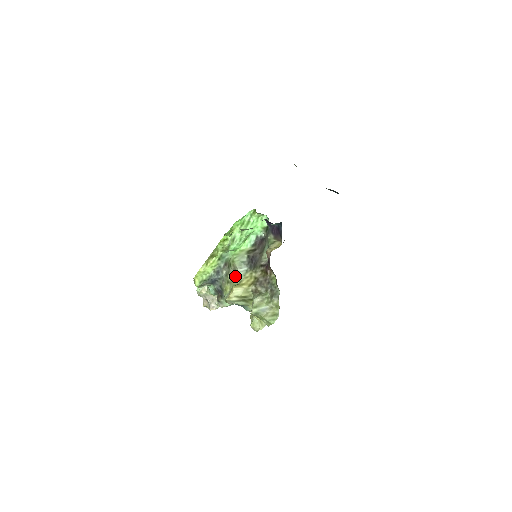
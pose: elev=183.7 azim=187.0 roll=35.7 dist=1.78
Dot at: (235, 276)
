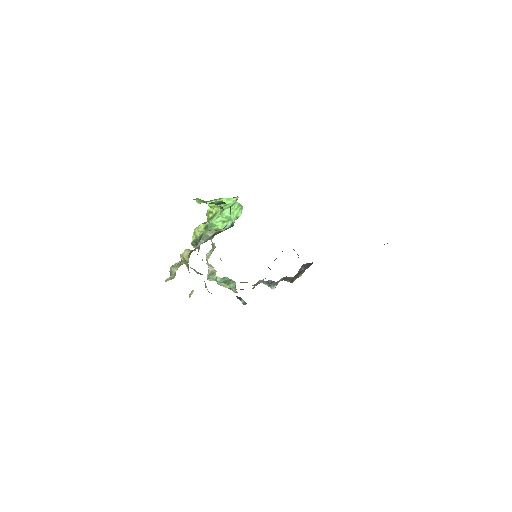
Dot at: occluded
